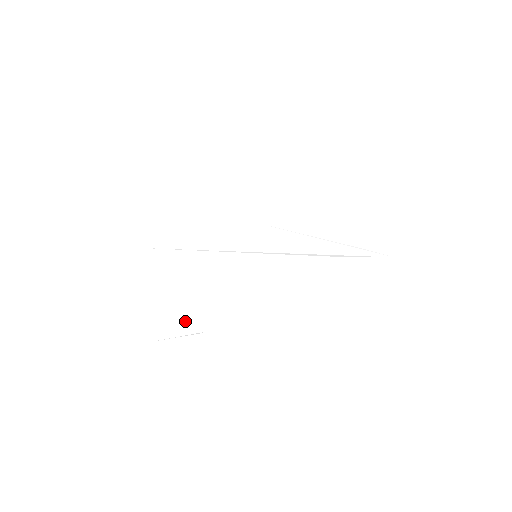
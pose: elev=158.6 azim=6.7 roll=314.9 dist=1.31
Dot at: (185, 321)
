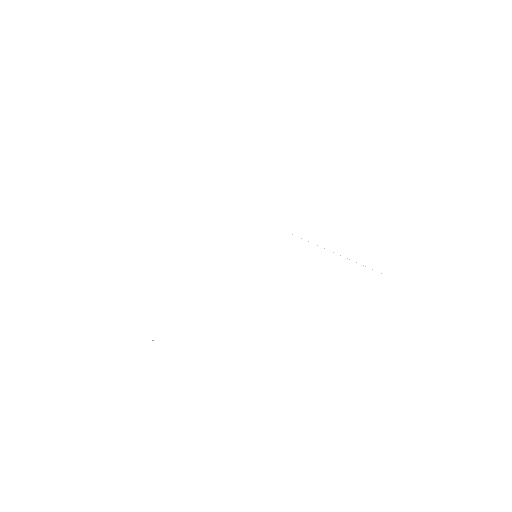
Dot at: (168, 321)
